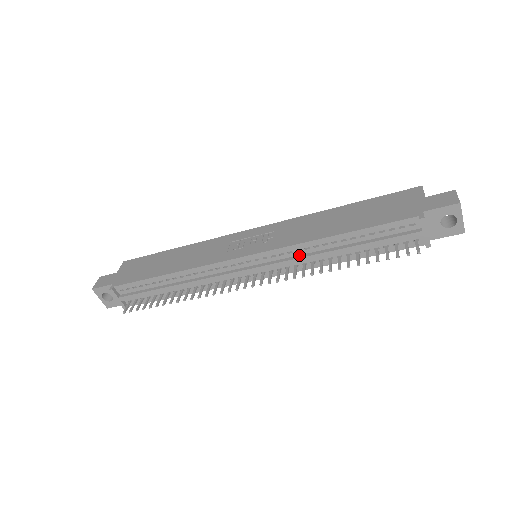
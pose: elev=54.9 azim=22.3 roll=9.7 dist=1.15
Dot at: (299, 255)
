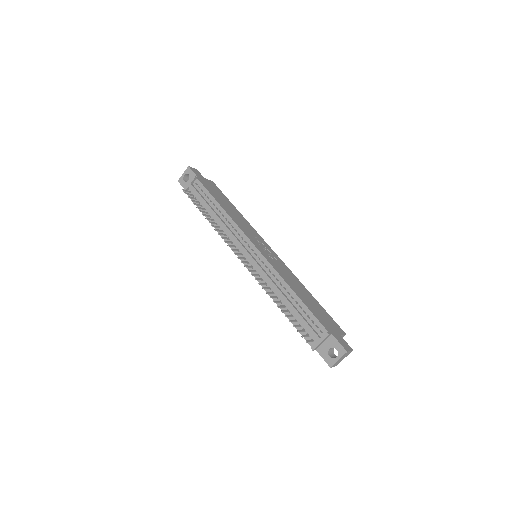
Dot at: (271, 277)
